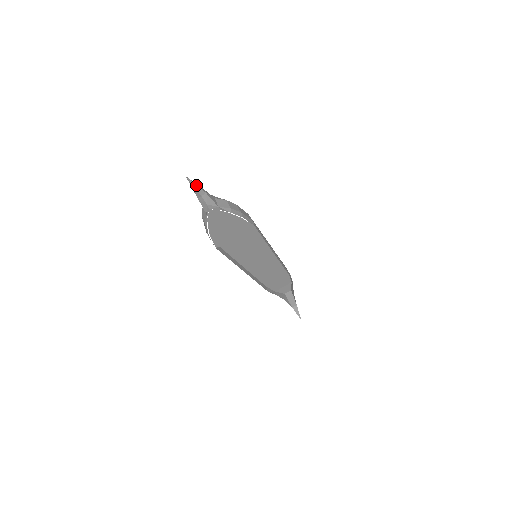
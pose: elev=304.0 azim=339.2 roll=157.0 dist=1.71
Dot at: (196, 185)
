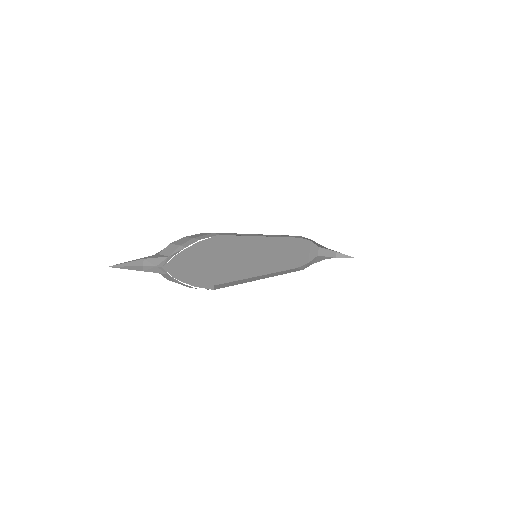
Dot at: (126, 263)
